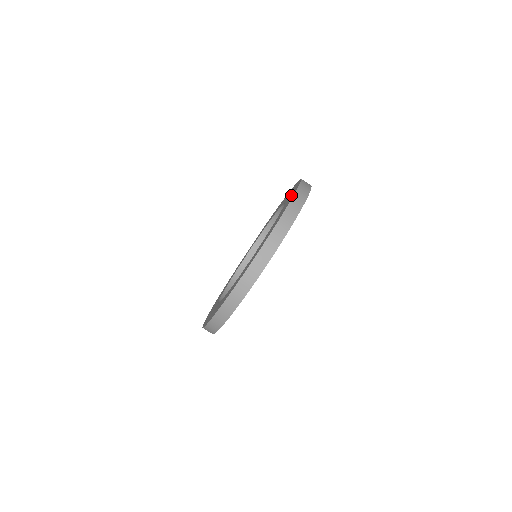
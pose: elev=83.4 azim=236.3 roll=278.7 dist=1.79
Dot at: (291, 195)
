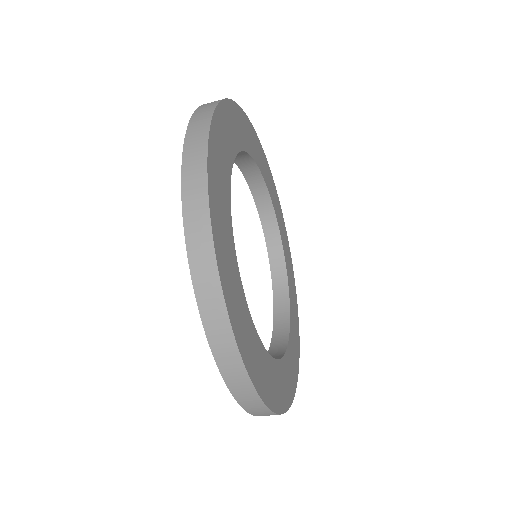
Dot at: occluded
